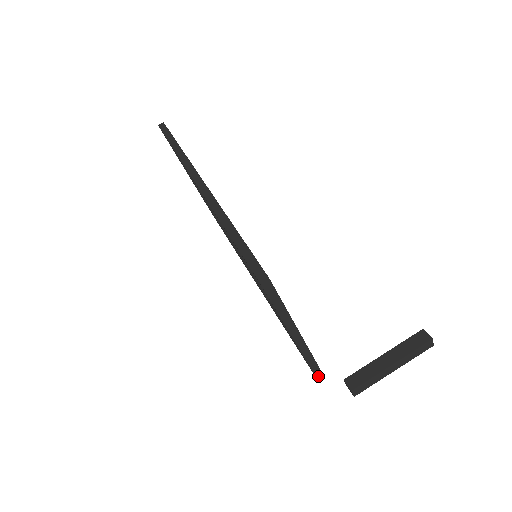
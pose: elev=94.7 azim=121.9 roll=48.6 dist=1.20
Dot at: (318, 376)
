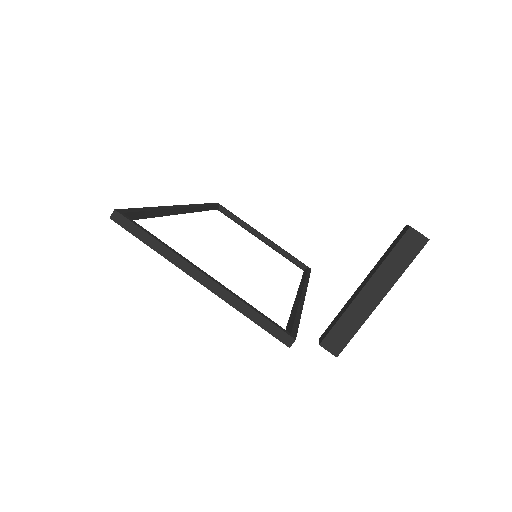
Dot at: (289, 343)
